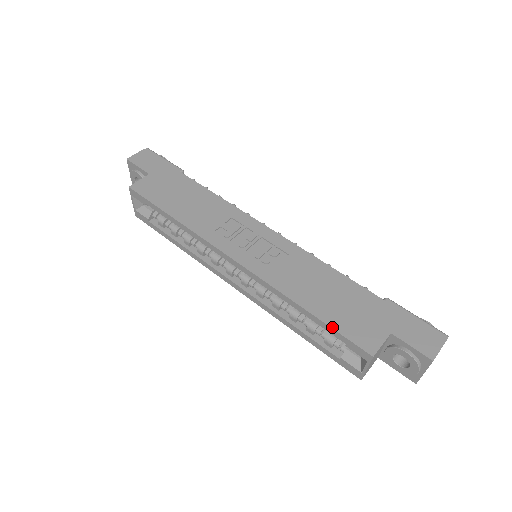
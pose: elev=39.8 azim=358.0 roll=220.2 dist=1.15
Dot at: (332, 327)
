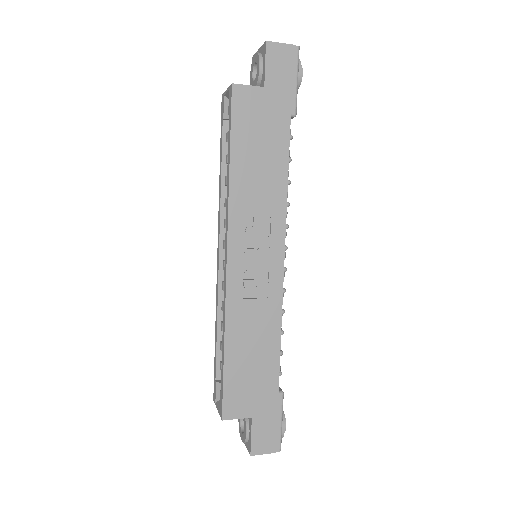
Dot at: (224, 379)
